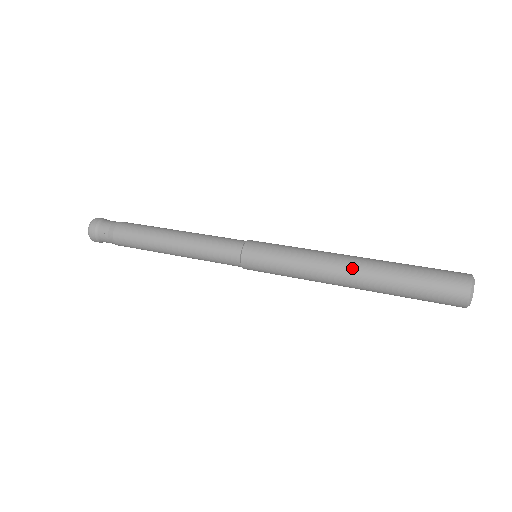
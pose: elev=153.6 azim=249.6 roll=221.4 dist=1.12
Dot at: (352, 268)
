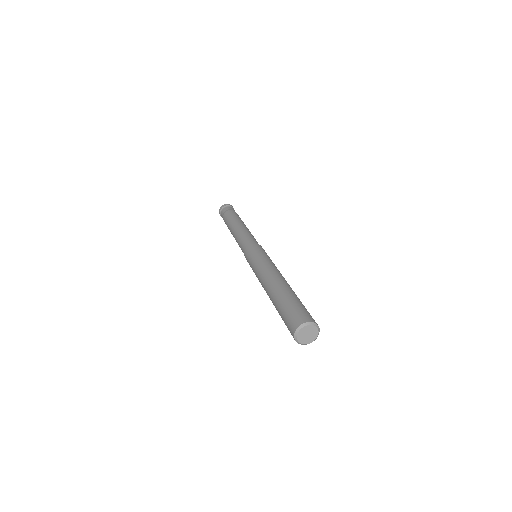
Dot at: (273, 279)
